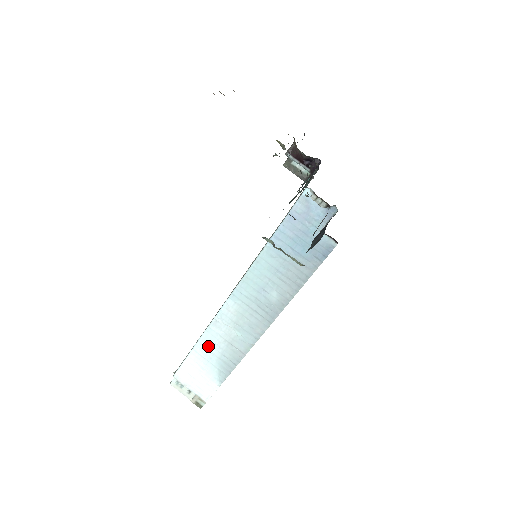
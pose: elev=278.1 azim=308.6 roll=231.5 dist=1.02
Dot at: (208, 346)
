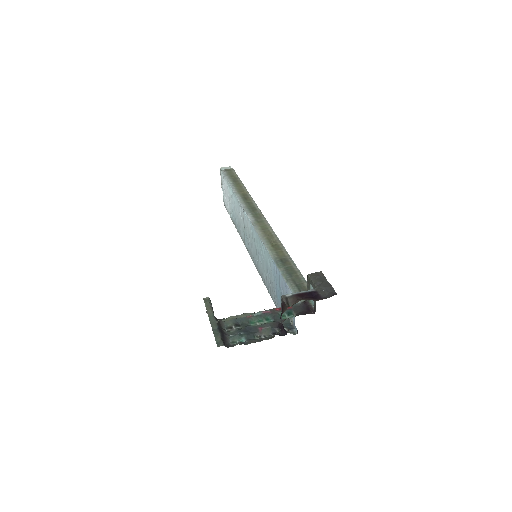
Dot at: (235, 203)
